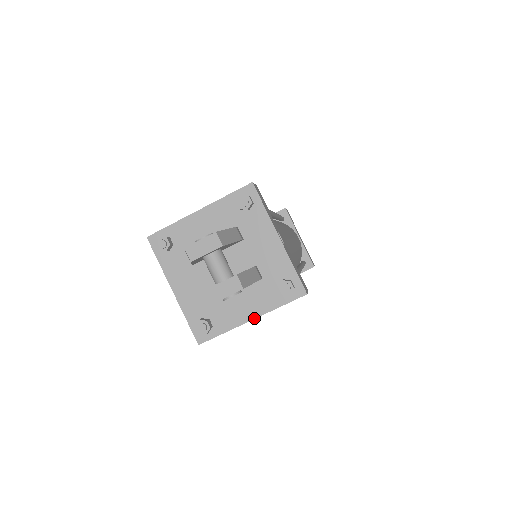
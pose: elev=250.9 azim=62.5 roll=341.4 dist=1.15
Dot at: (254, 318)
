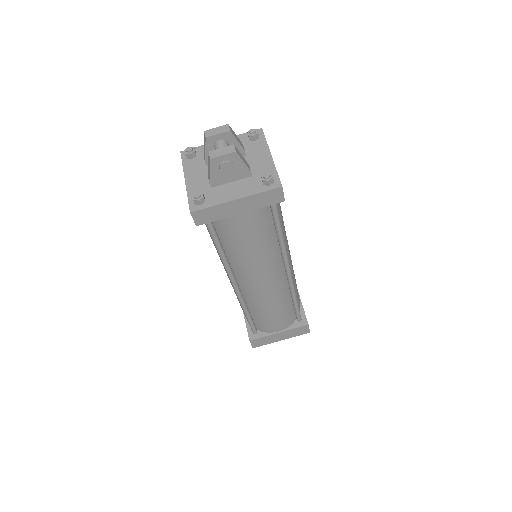
Dot at: (238, 198)
